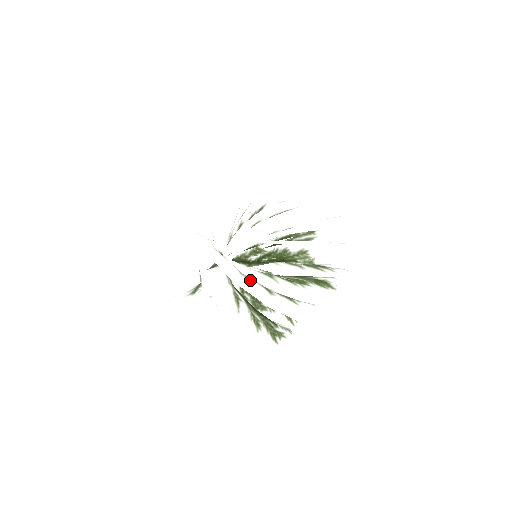
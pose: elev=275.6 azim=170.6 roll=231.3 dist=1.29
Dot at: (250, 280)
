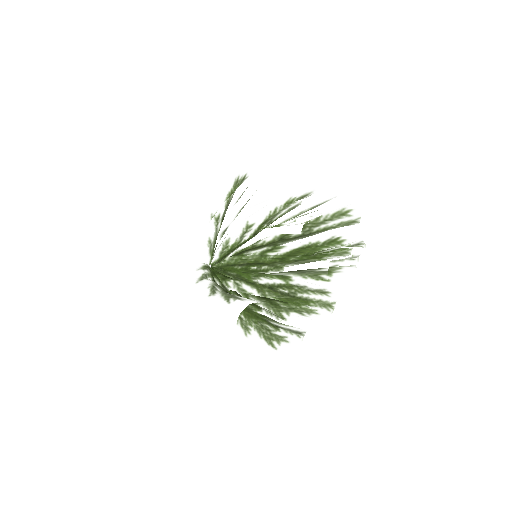
Dot at: occluded
